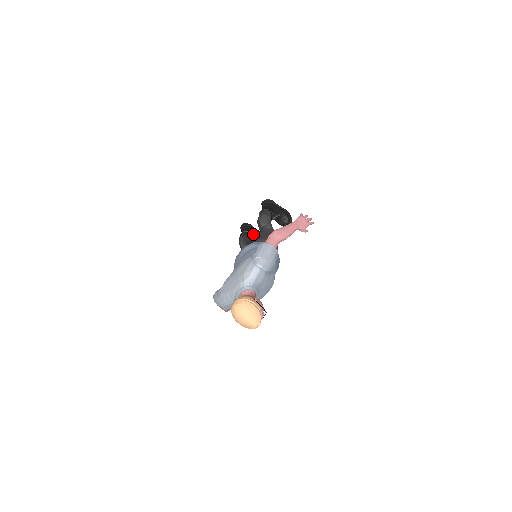
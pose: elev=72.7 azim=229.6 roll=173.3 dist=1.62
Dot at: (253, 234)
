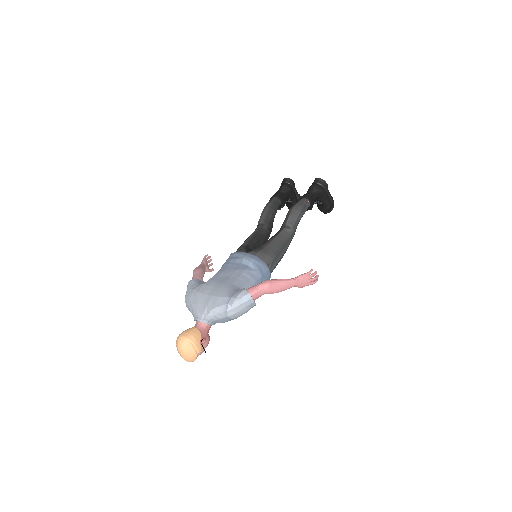
Dot at: occluded
